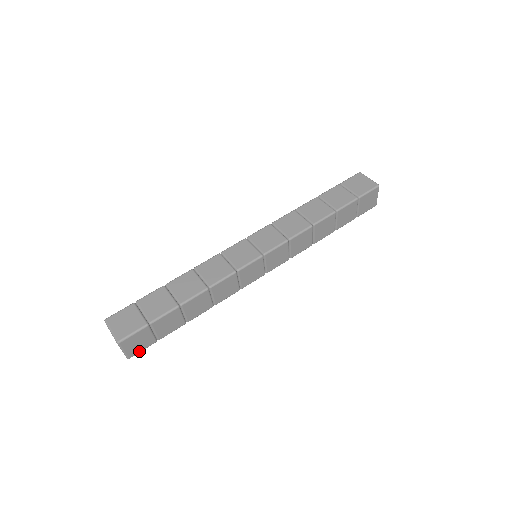
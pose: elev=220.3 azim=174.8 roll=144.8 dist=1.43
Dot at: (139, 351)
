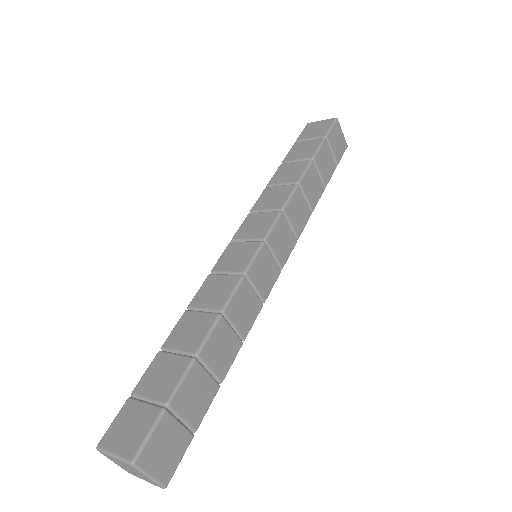
Dot at: (175, 465)
